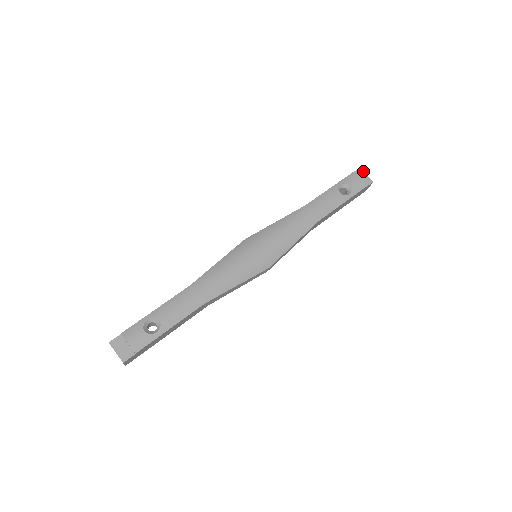
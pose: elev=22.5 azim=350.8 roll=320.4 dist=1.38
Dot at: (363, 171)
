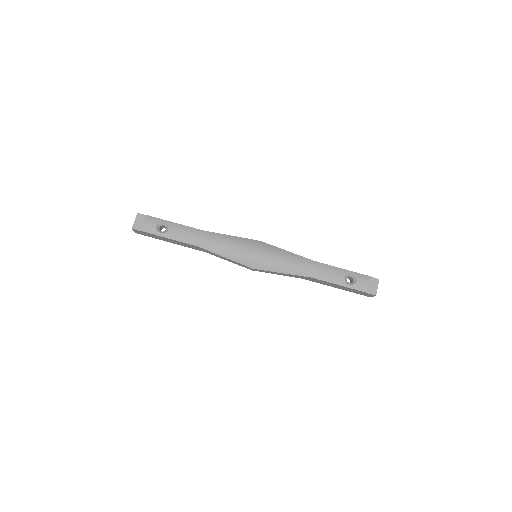
Dot at: occluded
